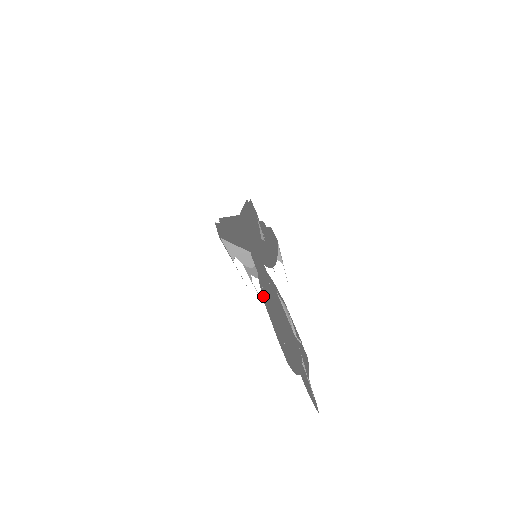
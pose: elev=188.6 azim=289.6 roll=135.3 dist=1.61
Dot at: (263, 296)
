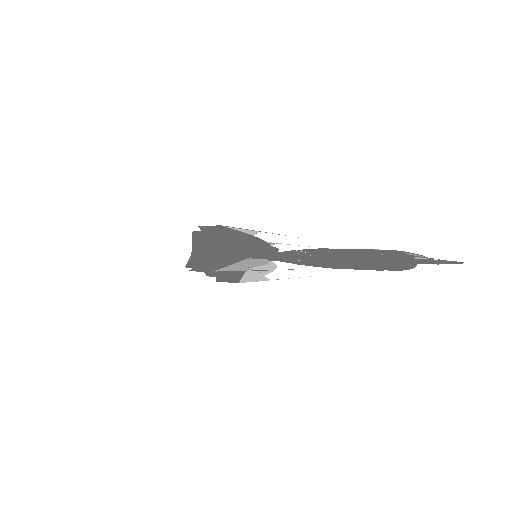
Dot at: (312, 262)
